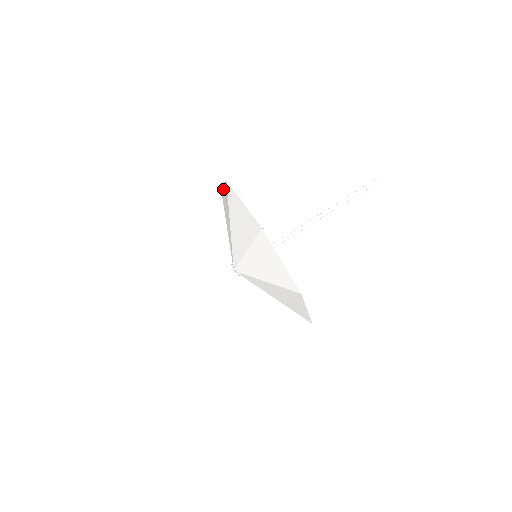
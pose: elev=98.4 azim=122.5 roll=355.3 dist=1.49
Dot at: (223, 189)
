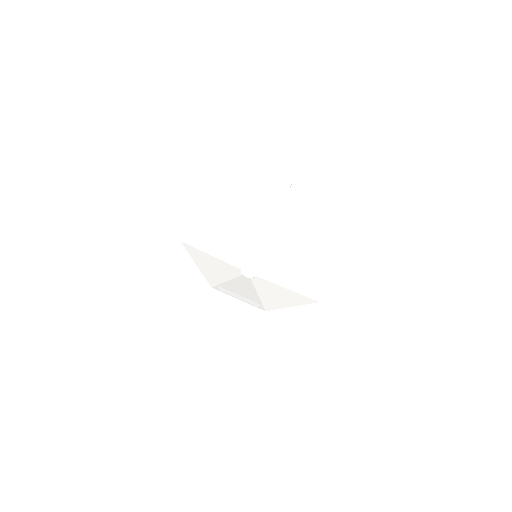
Dot at: (201, 269)
